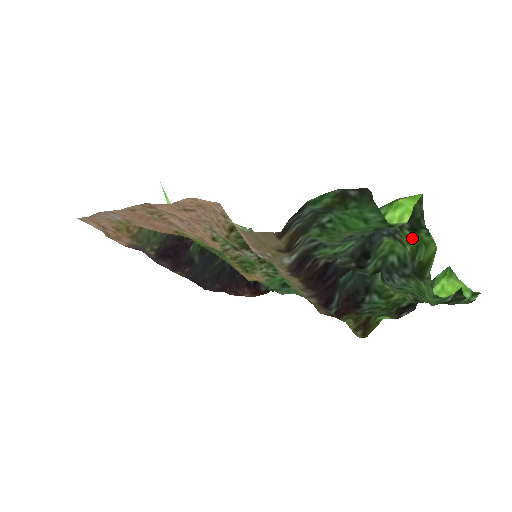
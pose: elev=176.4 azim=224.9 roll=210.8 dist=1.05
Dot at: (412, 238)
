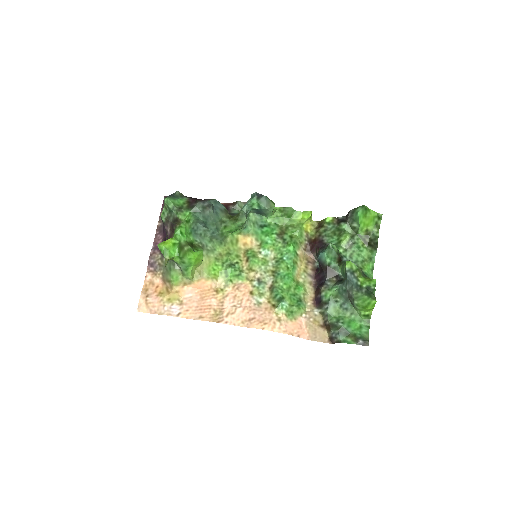
Dot at: (366, 283)
